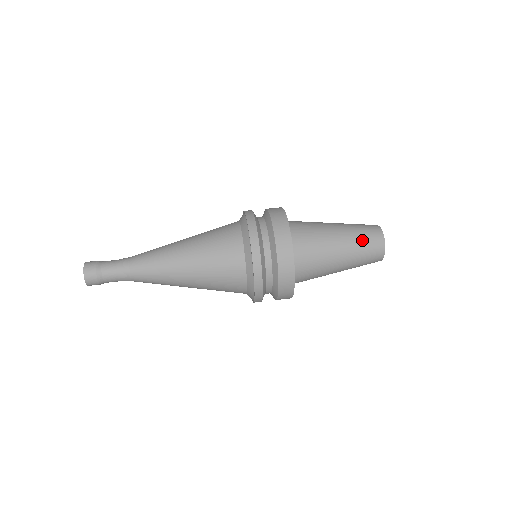
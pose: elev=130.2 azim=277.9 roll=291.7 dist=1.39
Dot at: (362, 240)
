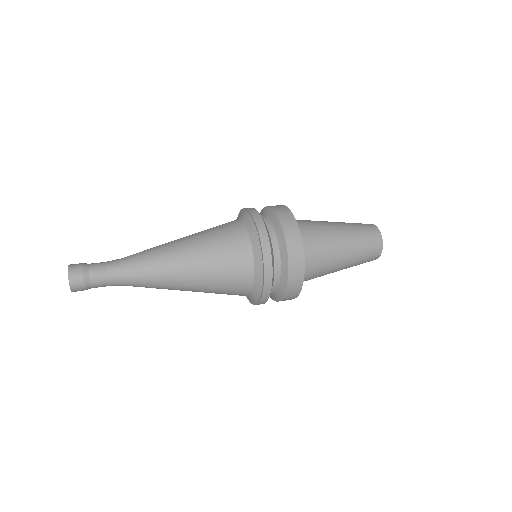
Dot at: (352, 223)
